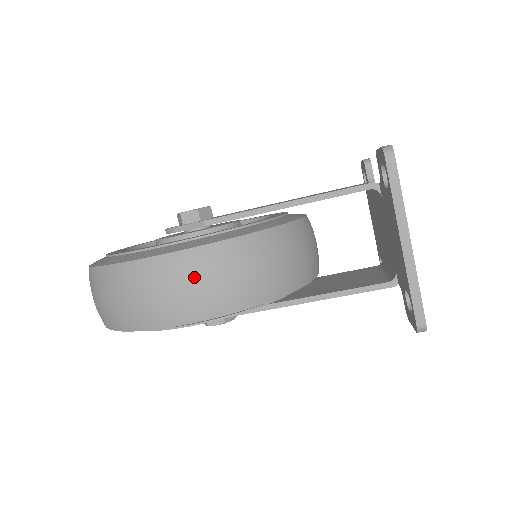
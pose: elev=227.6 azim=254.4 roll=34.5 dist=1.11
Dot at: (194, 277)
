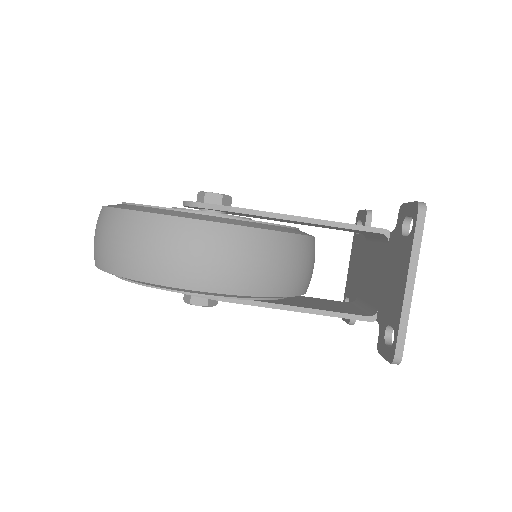
Dot at: (224, 251)
